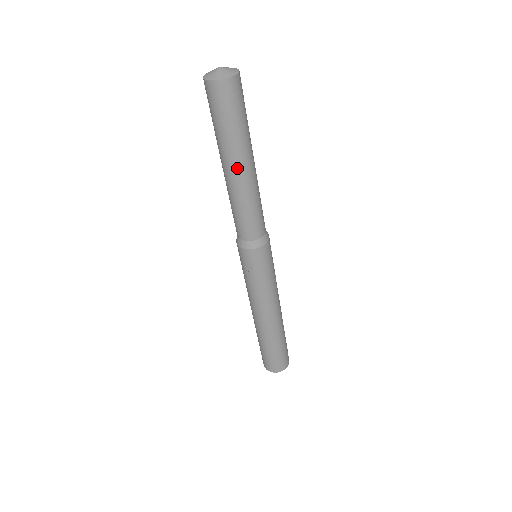
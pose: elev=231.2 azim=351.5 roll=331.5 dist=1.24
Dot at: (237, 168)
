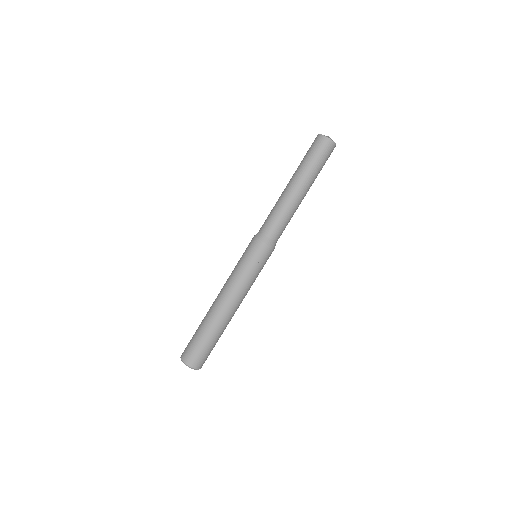
Dot at: (305, 191)
